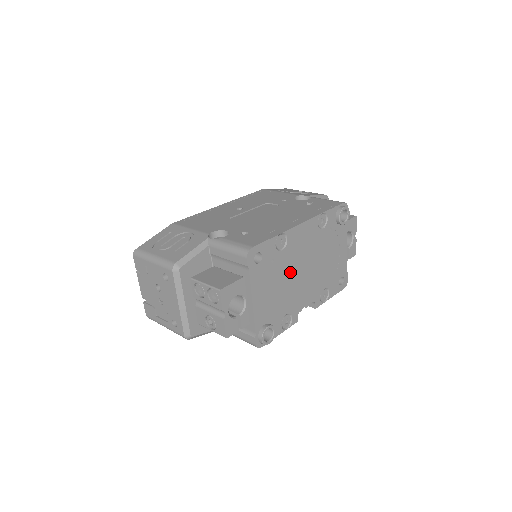
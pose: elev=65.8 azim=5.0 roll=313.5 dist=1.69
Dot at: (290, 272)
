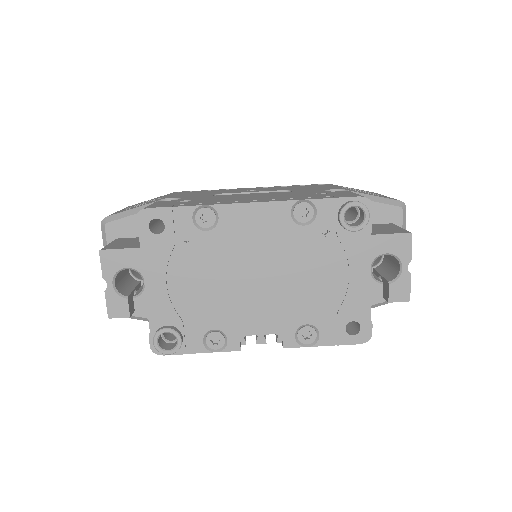
Dot at: (224, 269)
